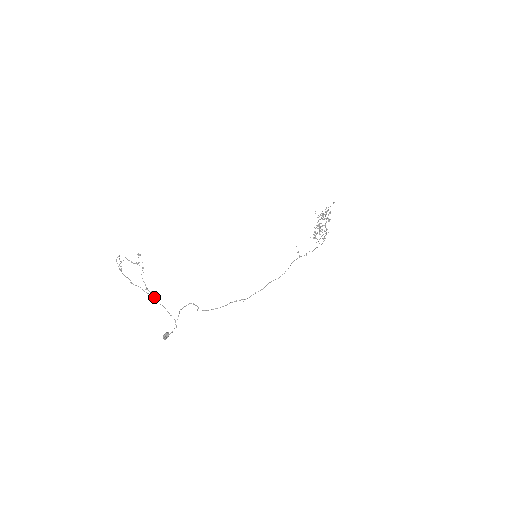
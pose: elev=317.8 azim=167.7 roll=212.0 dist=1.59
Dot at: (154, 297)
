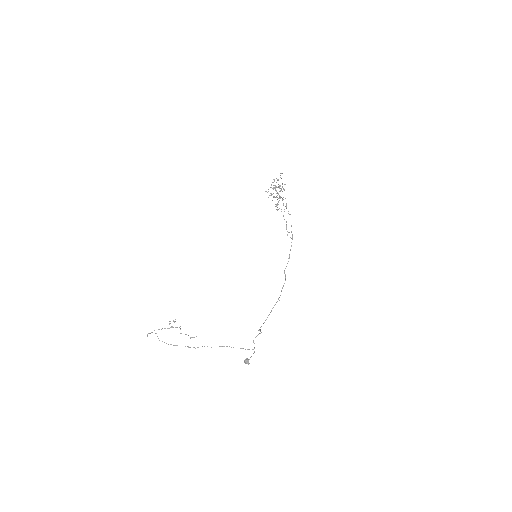
Dot at: (224, 346)
